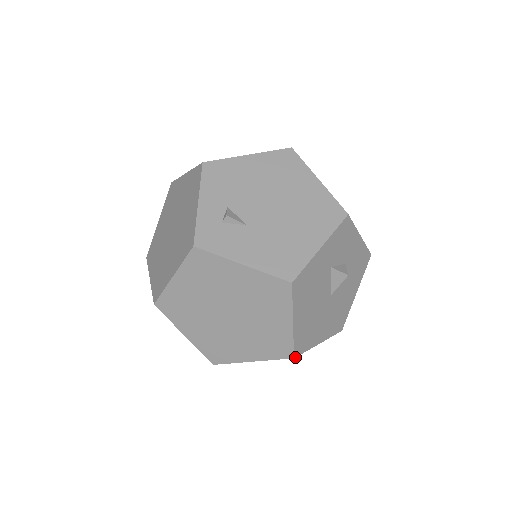
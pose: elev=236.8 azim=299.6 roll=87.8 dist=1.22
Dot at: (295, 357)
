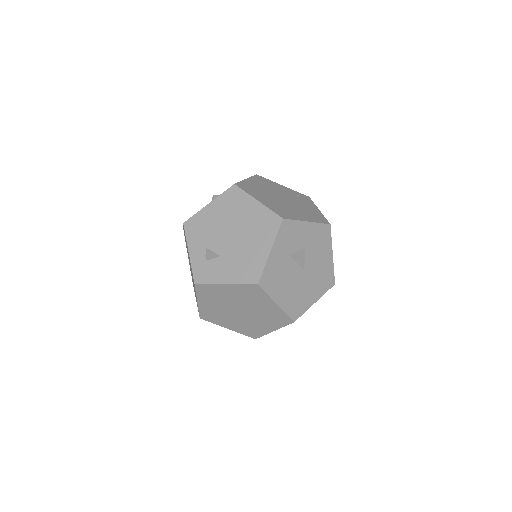
Dot at: occluded
